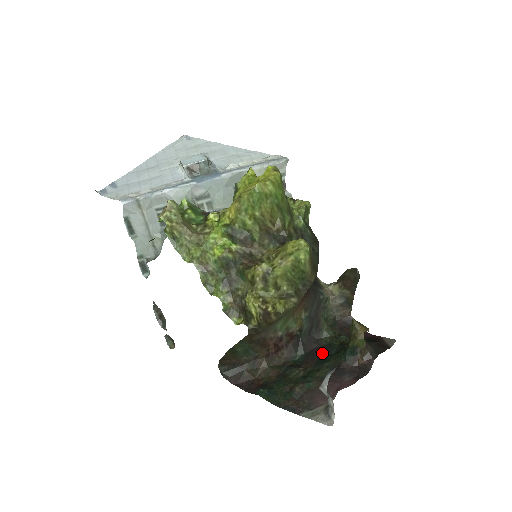
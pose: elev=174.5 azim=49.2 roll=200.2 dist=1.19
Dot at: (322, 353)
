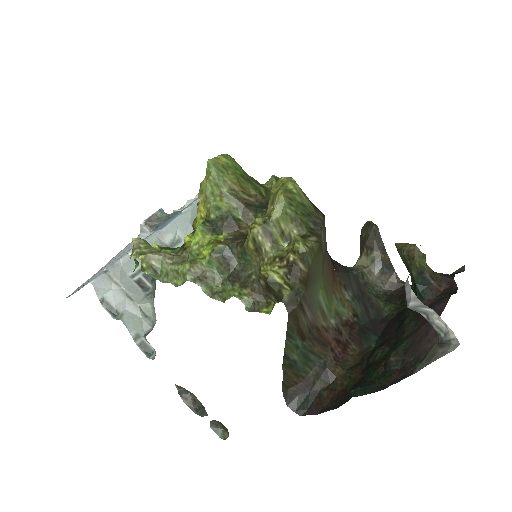
Dot at: (396, 323)
